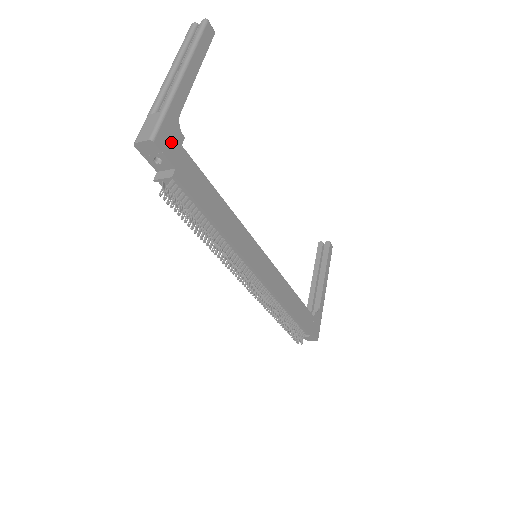
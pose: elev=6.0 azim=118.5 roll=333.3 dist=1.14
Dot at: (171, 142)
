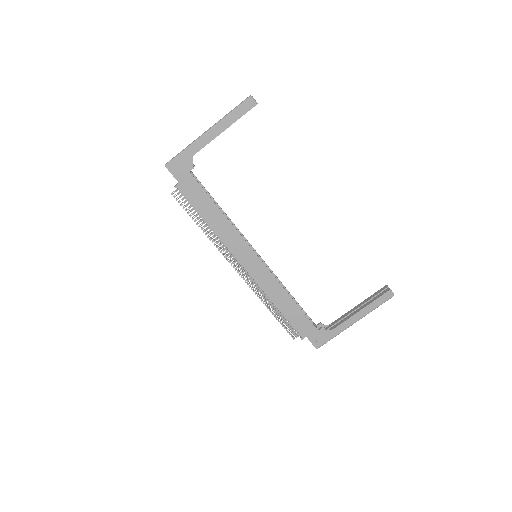
Dot at: (181, 169)
